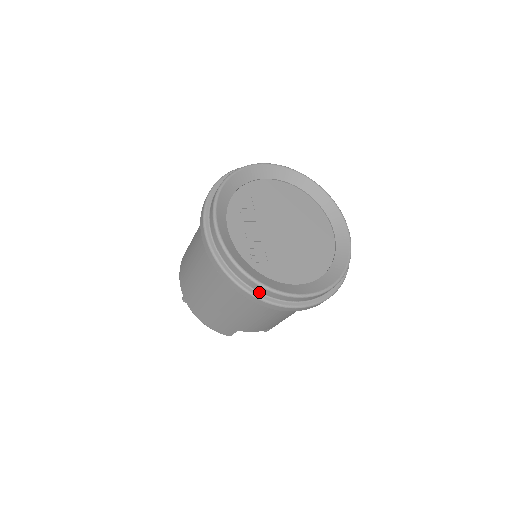
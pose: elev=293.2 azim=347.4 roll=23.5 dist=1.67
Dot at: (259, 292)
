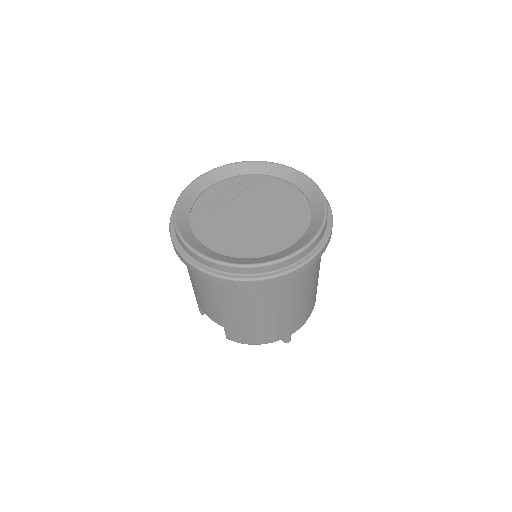
Dot at: occluded
